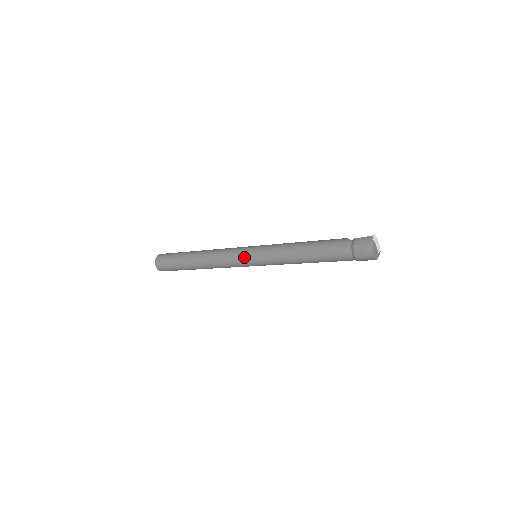
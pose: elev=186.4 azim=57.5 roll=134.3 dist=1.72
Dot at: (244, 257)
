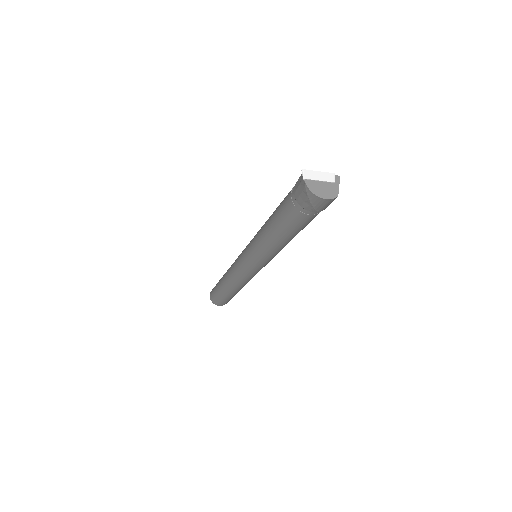
Dot at: (245, 267)
